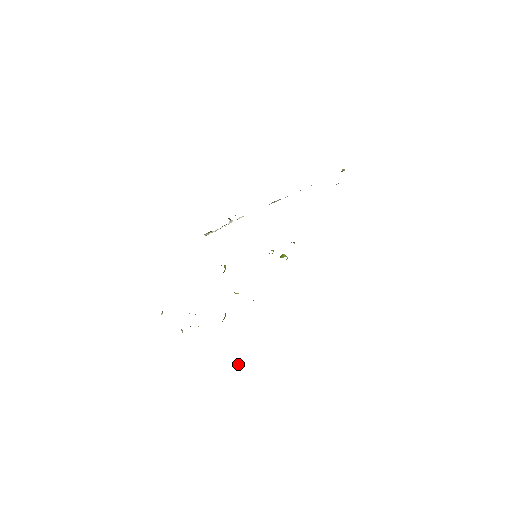
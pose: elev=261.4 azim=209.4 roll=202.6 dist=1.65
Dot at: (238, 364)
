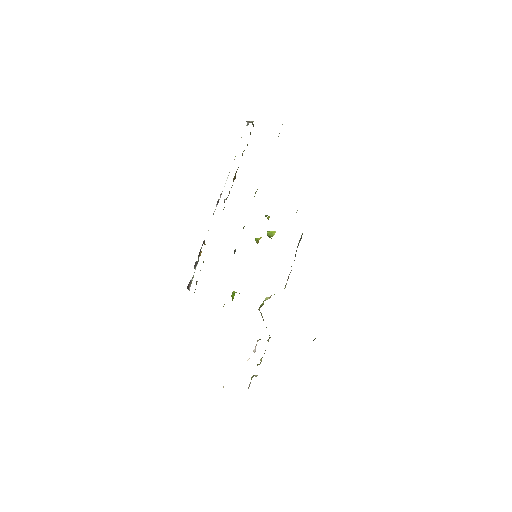
Dot at: (314, 339)
